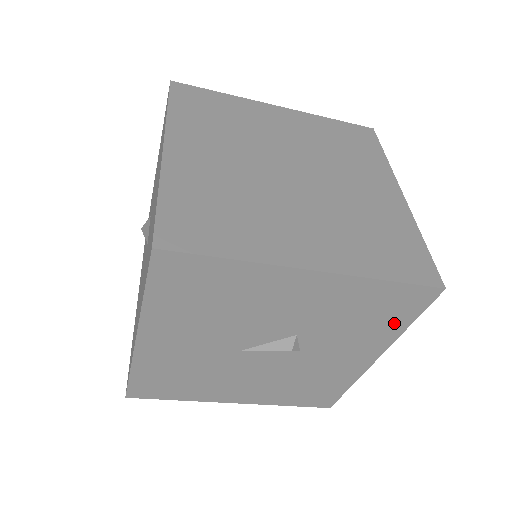
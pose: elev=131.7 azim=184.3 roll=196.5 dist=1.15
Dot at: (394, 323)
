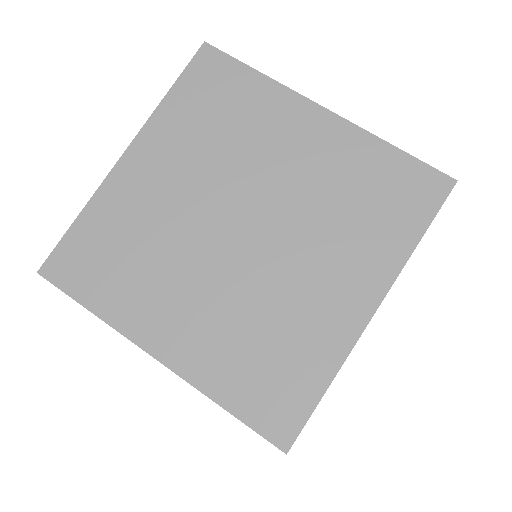
Dot at: occluded
